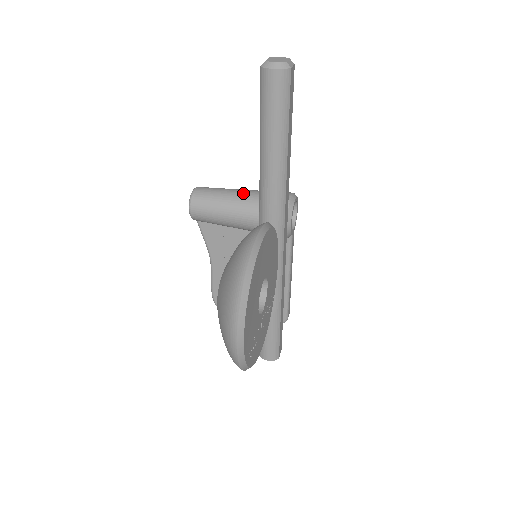
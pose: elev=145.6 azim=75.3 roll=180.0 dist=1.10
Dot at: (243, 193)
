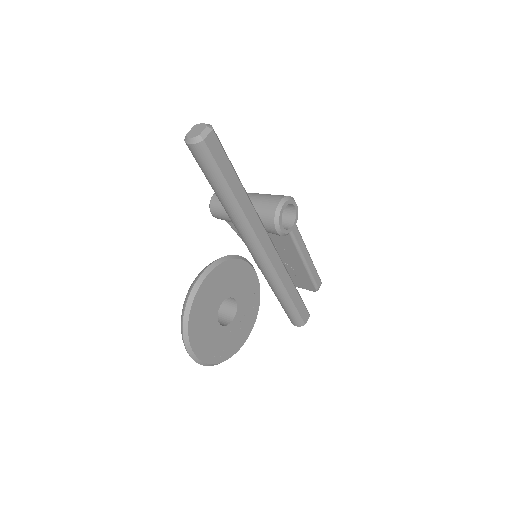
Dot at: occluded
